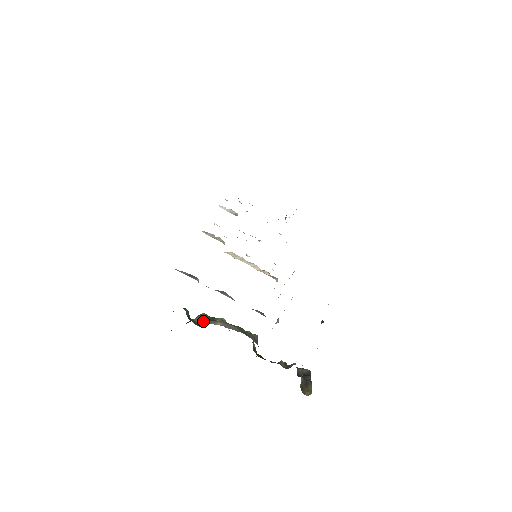
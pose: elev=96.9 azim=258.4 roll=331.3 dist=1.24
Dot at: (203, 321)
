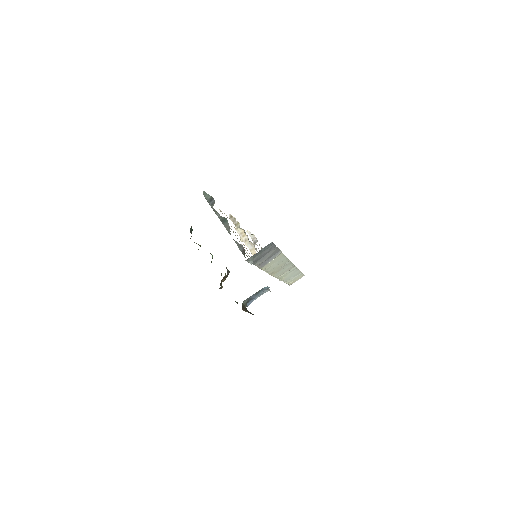
Dot at: occluded
